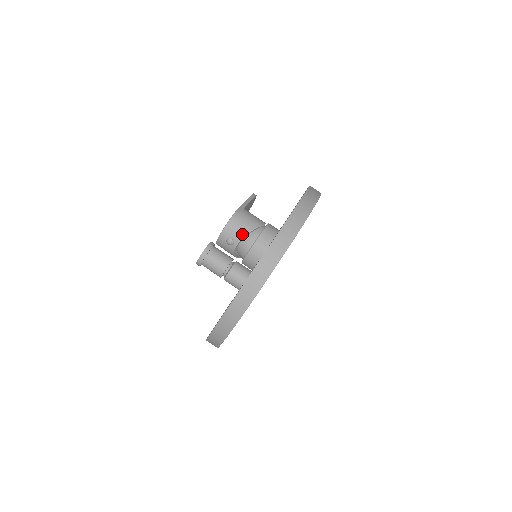
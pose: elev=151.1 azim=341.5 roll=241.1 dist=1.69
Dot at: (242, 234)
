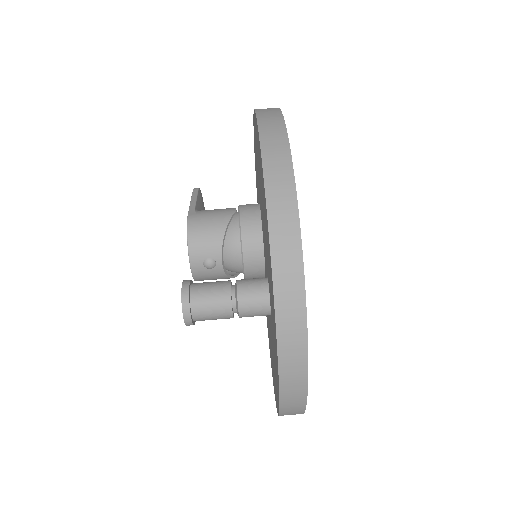
Dot at: (217, 242)
